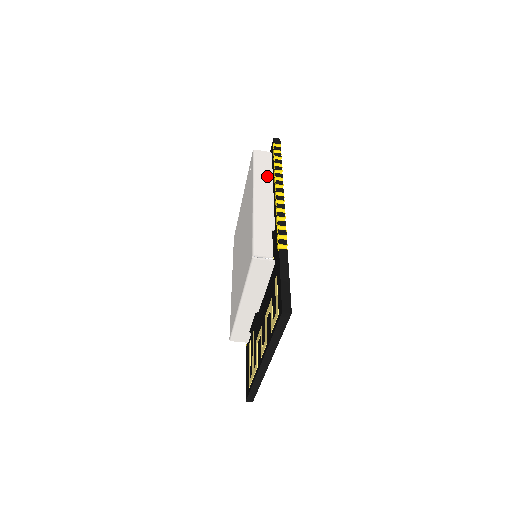
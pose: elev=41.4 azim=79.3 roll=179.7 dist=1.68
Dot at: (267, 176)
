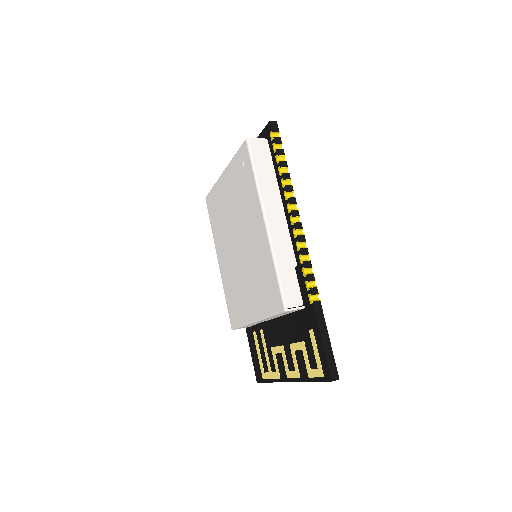
Dot at: (272, 183)
